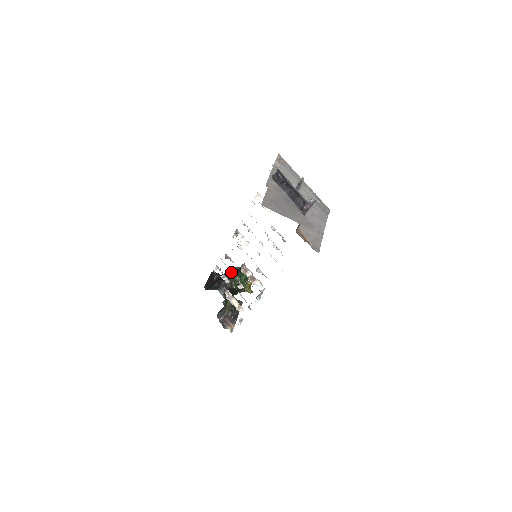
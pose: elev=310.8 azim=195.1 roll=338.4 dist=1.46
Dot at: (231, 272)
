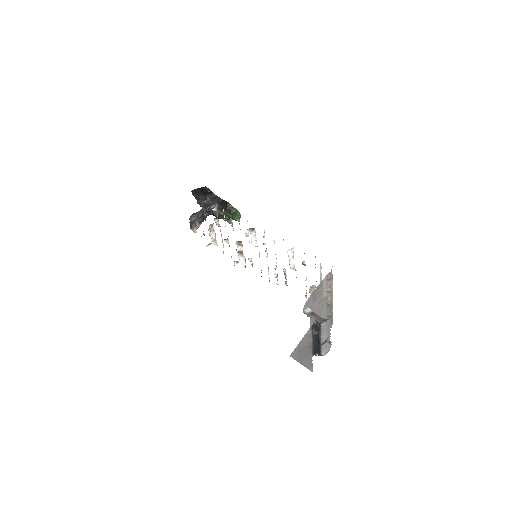
Dot at: occluded
